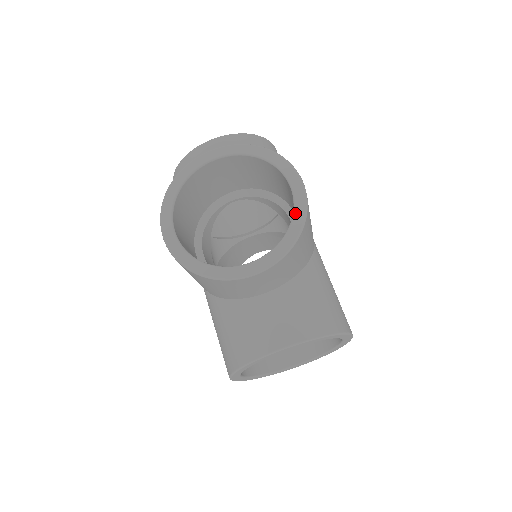
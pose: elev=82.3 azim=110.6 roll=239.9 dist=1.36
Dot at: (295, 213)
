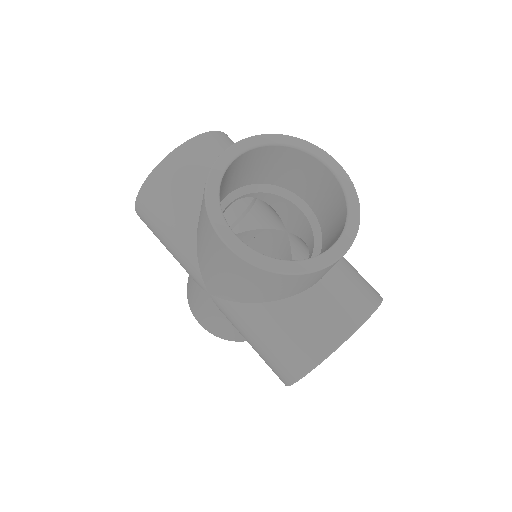
Dot at: occluded
